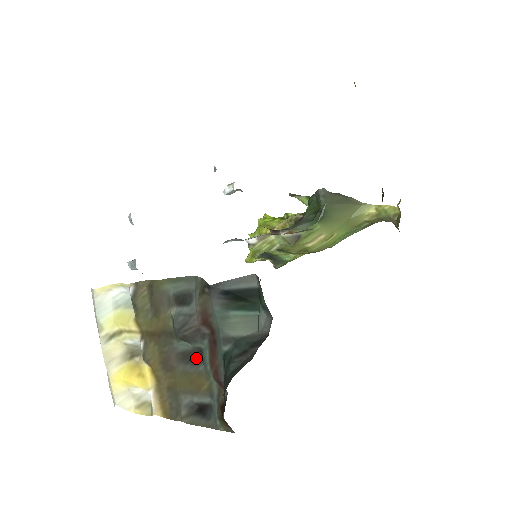
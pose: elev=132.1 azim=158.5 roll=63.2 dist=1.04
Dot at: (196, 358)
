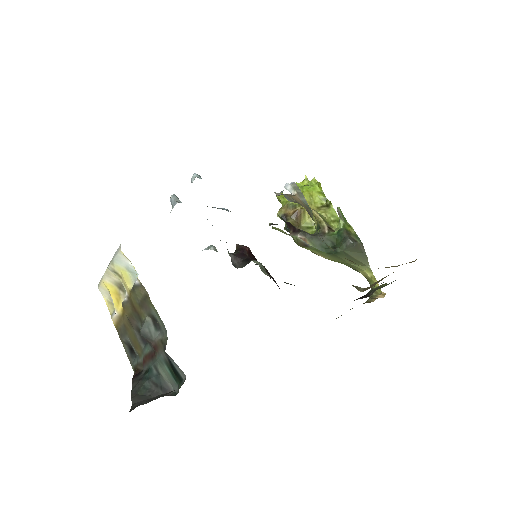
Dot at: (144, 339)
